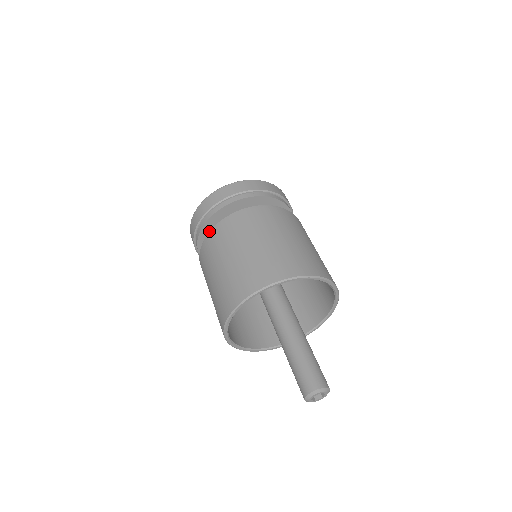
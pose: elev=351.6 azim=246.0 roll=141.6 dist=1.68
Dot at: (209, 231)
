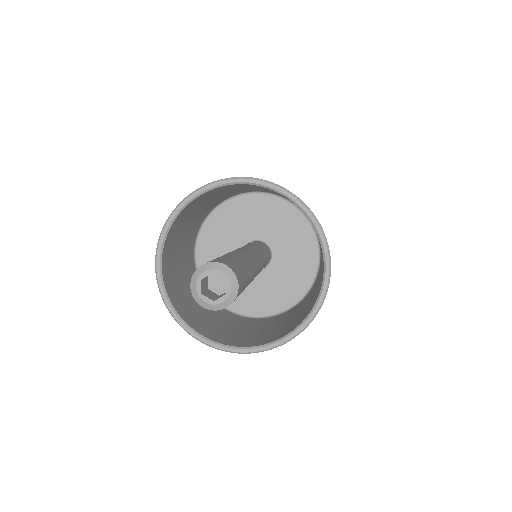
Dot at: occluded
